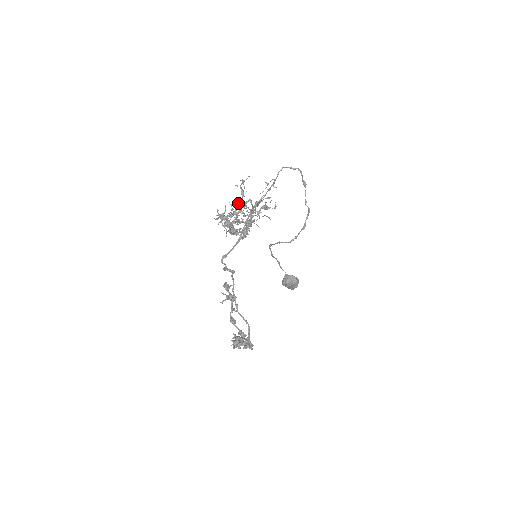
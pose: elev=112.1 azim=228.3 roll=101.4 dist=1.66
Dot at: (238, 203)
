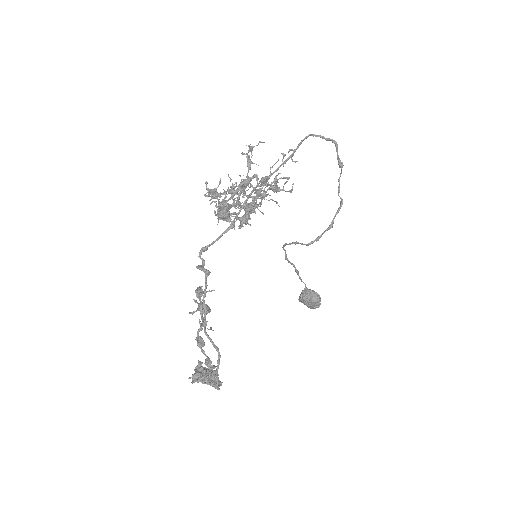
Dot at: (242, 179)
